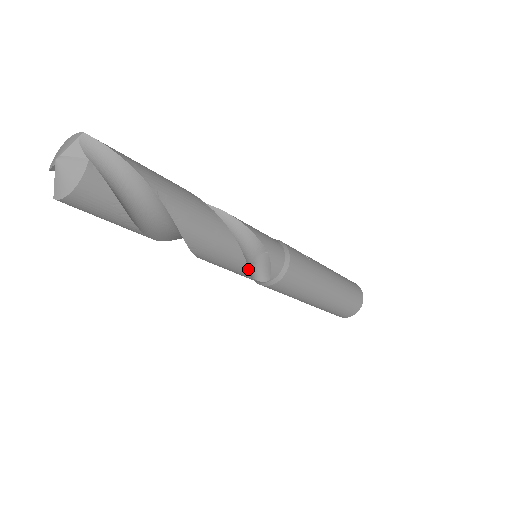
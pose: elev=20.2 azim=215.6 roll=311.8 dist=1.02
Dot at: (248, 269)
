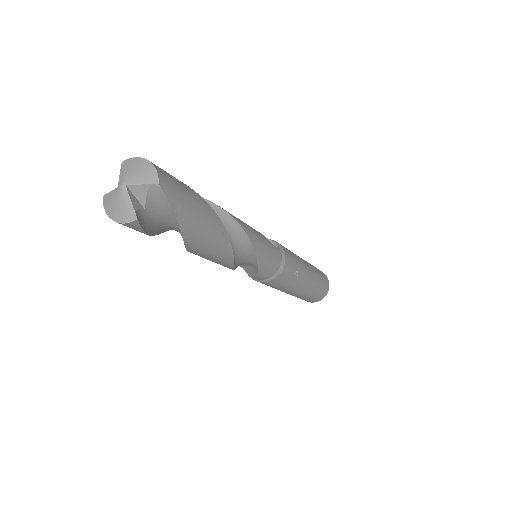
Dot at: (234, 269)
